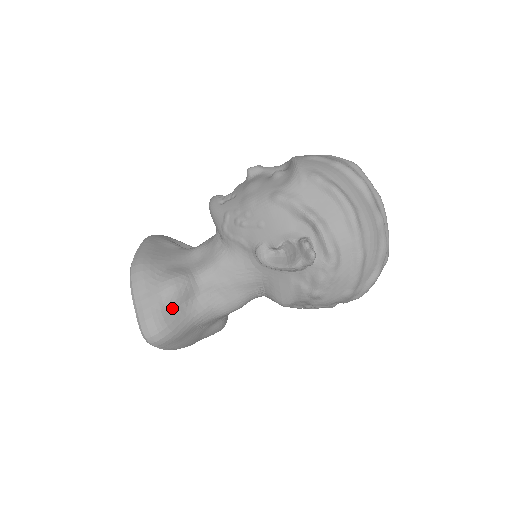
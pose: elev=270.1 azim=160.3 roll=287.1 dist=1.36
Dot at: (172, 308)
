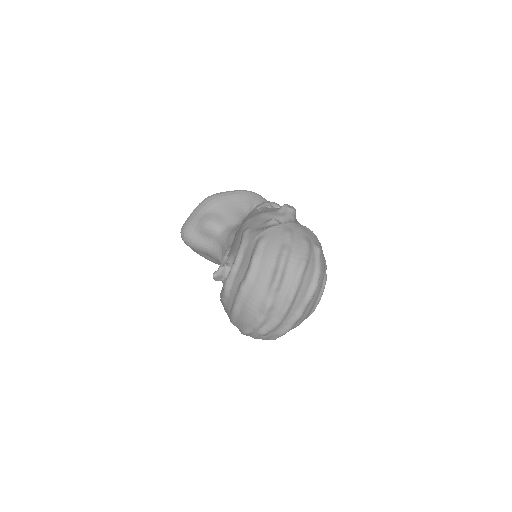
Dot at: (198, 232)
